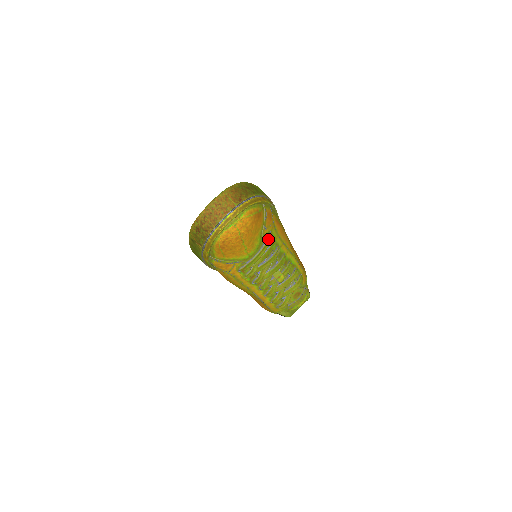
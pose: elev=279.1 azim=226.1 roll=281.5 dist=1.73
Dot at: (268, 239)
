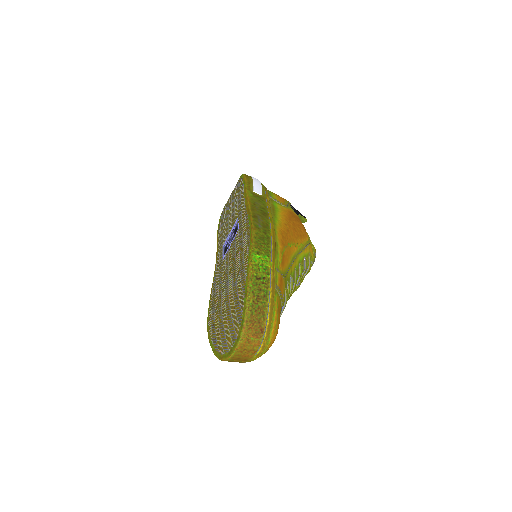
Dot at: (286, 299)
